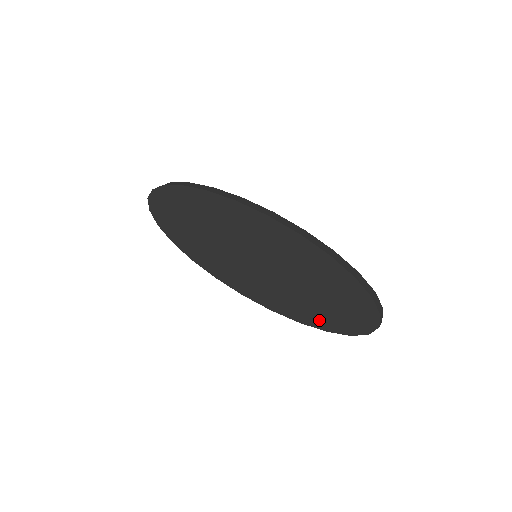
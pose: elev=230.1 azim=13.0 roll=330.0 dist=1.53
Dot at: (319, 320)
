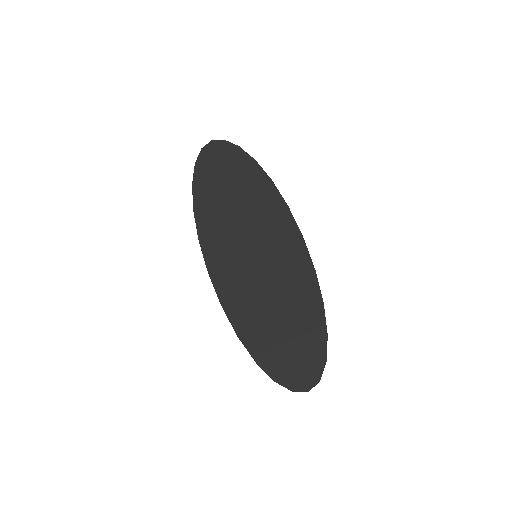
Dot at: (259, 347)
